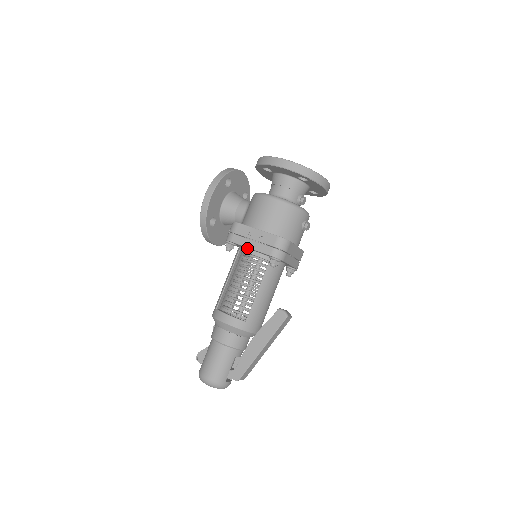
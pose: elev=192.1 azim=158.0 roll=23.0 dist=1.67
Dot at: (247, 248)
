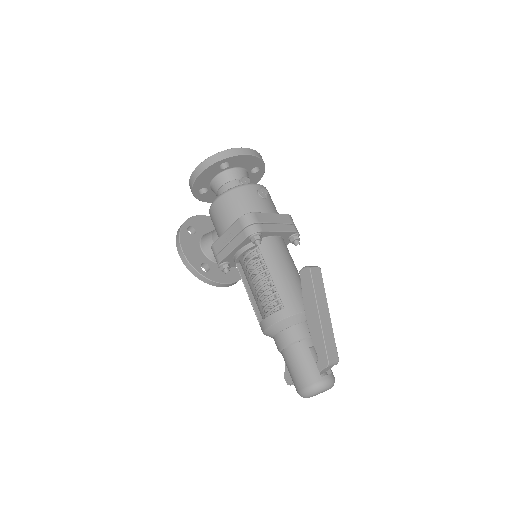
Dot at: (235, 254)
